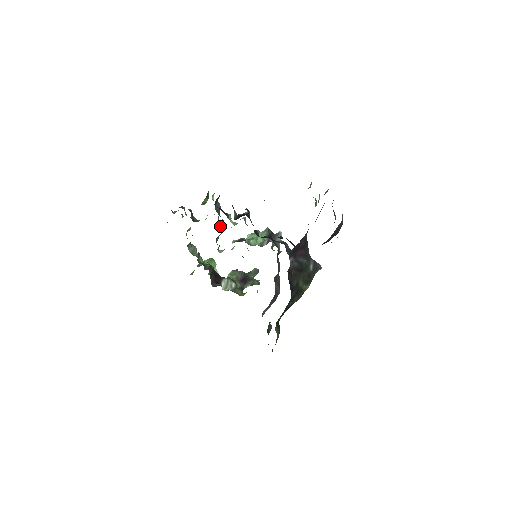
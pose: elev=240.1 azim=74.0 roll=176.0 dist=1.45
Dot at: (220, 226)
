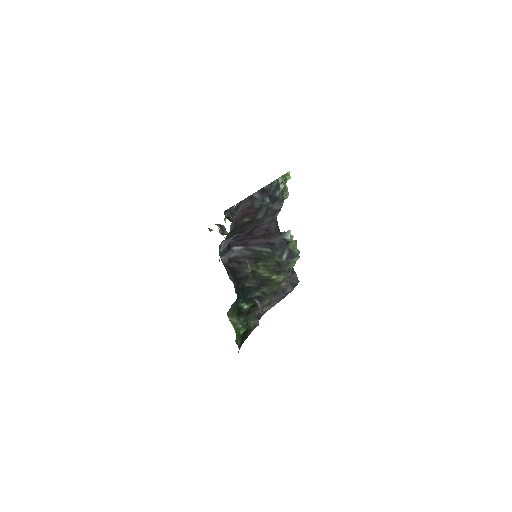
Dot at: occluded
